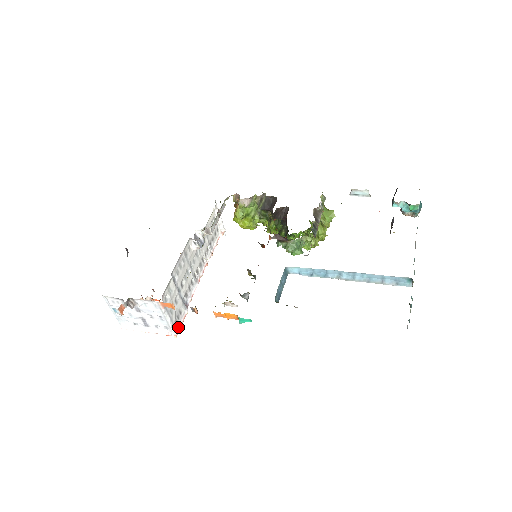
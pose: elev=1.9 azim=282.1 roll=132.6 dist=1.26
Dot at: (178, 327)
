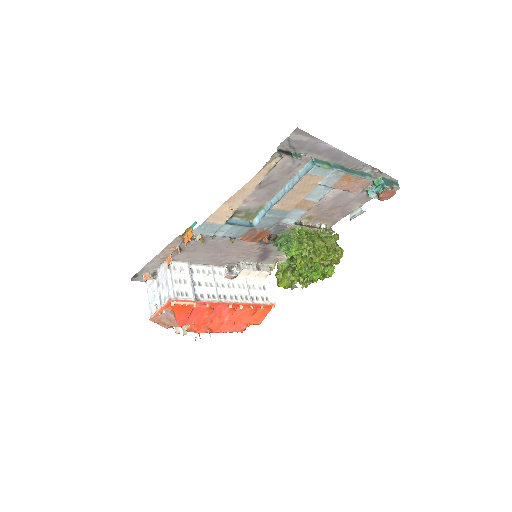
Dot at: (178, 299)
